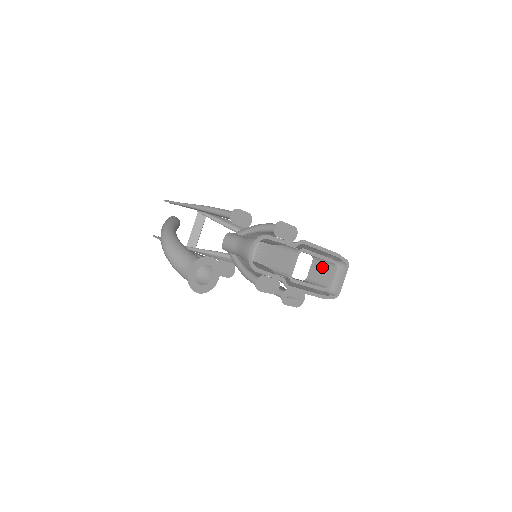
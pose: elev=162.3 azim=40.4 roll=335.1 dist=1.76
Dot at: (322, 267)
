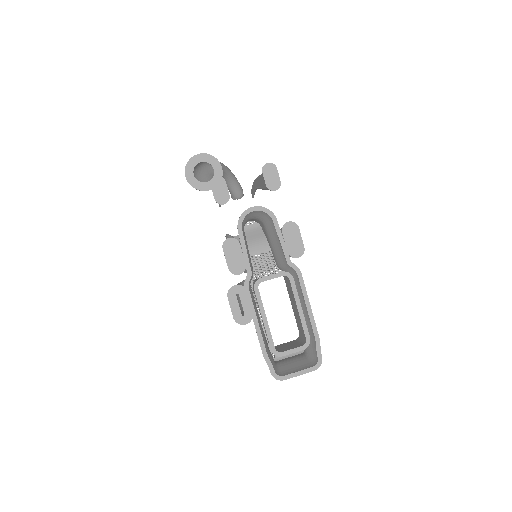
Dot at: (295, 344)
